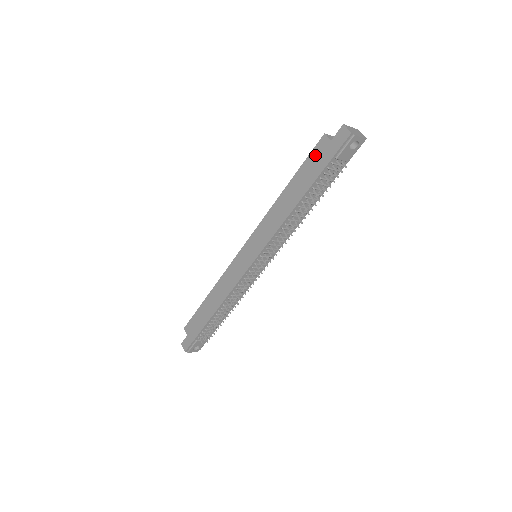
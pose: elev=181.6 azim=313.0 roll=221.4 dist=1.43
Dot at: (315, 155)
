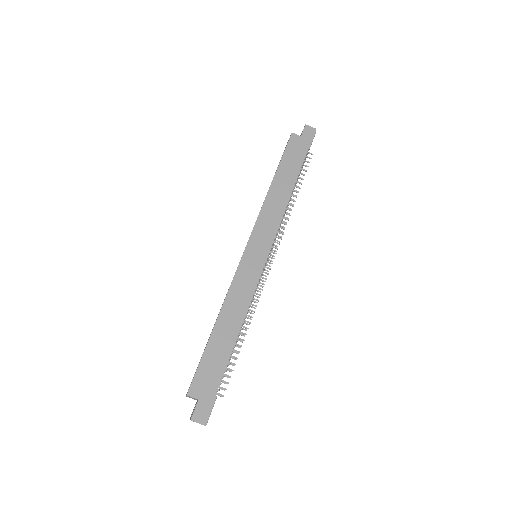
Dot at: (292, 148)
